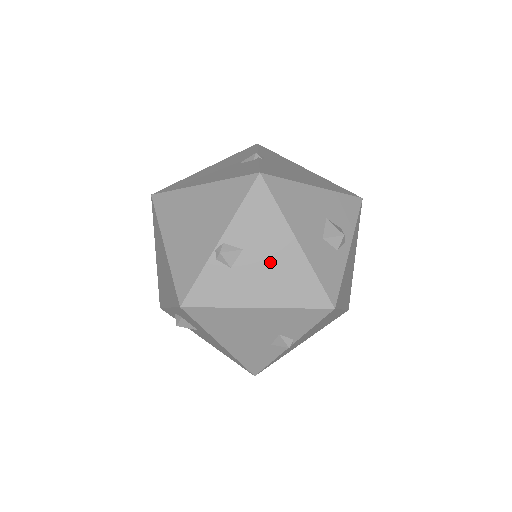
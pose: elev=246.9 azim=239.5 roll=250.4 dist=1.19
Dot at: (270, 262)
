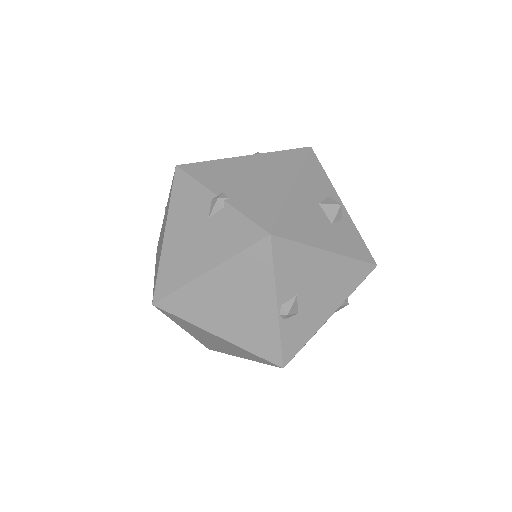
Dot at: (320, 283)
